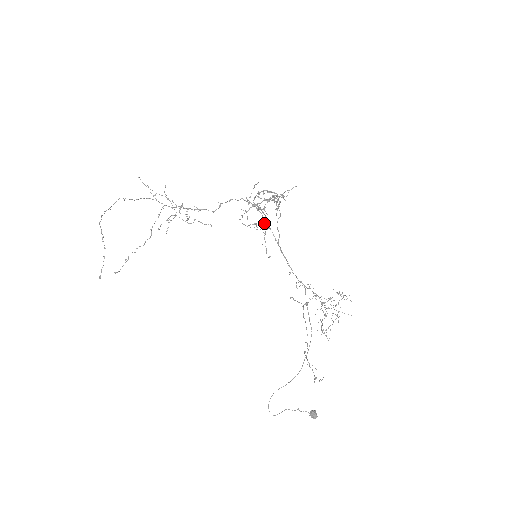
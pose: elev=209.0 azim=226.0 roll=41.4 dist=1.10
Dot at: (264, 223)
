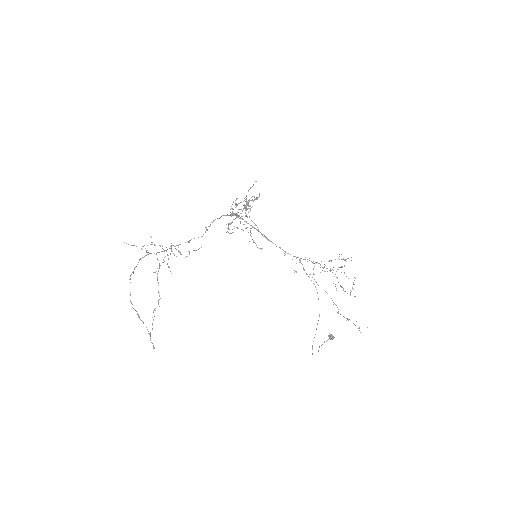
Dot at: occluded
